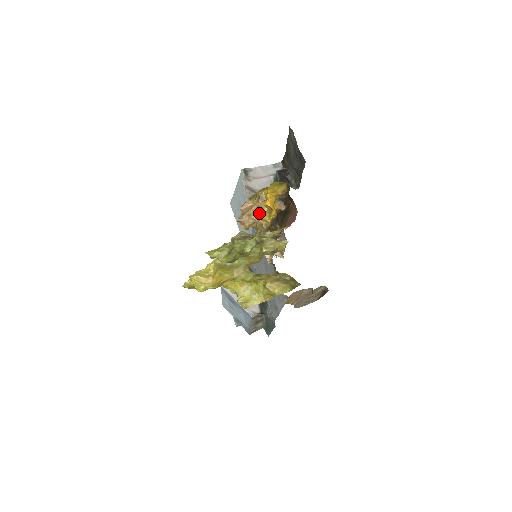
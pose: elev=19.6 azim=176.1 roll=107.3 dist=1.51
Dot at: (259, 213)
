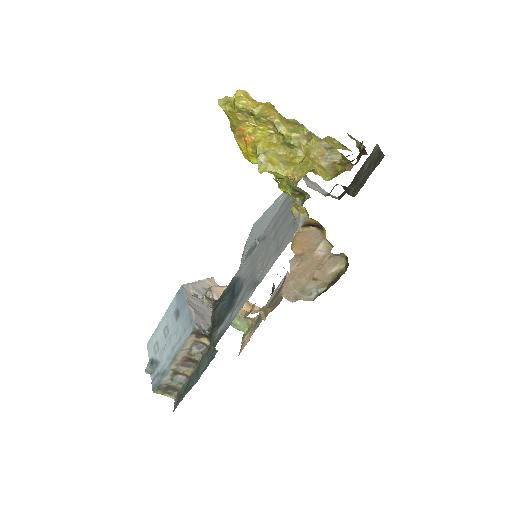
Dot at: occluded
